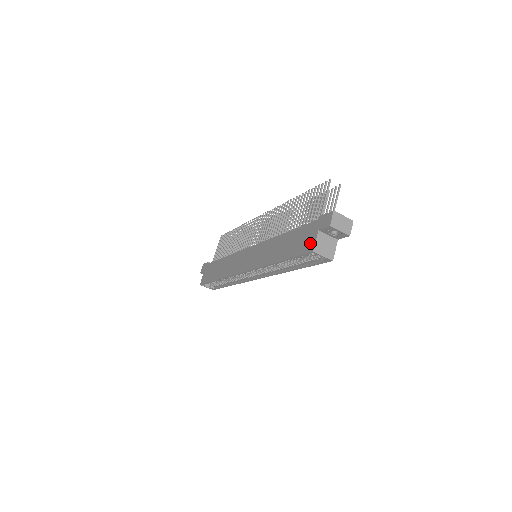
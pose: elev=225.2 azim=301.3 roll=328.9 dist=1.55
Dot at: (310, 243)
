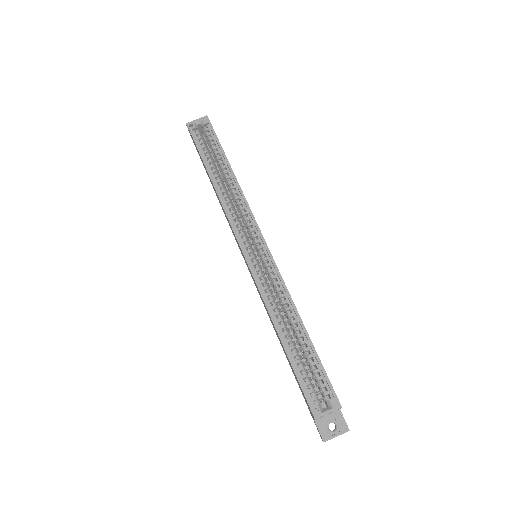
Dot at: occluded
